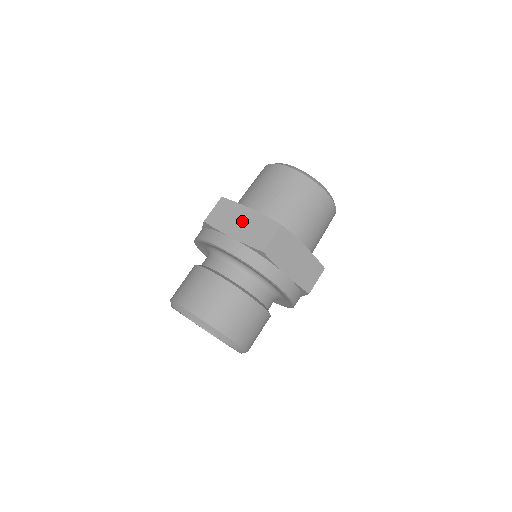
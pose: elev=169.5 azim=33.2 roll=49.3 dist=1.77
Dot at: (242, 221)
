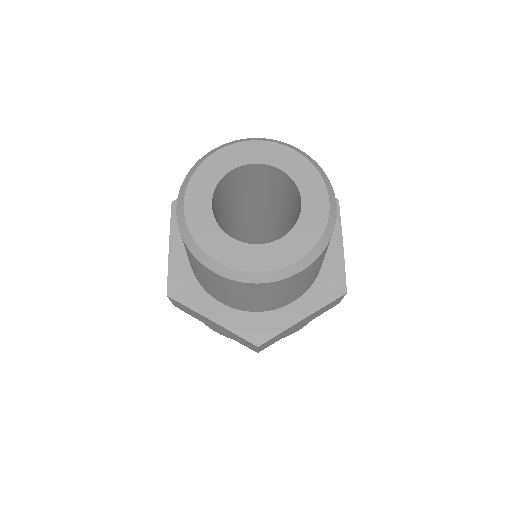
Dot at: occluded
